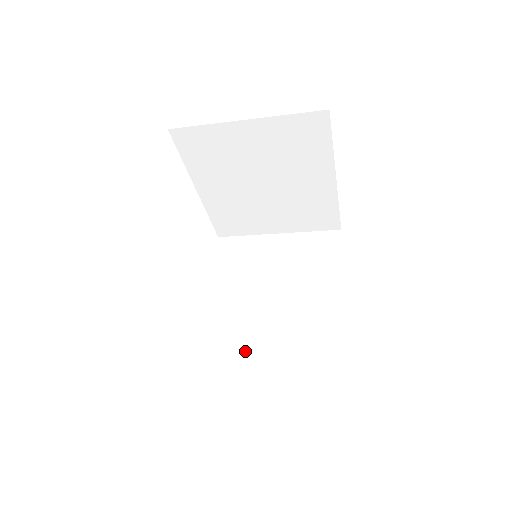
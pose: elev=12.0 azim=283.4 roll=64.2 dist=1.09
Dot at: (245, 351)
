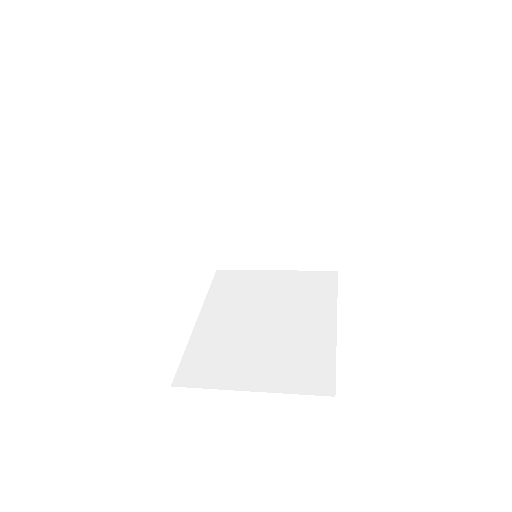
Dot at: (231, 363)
